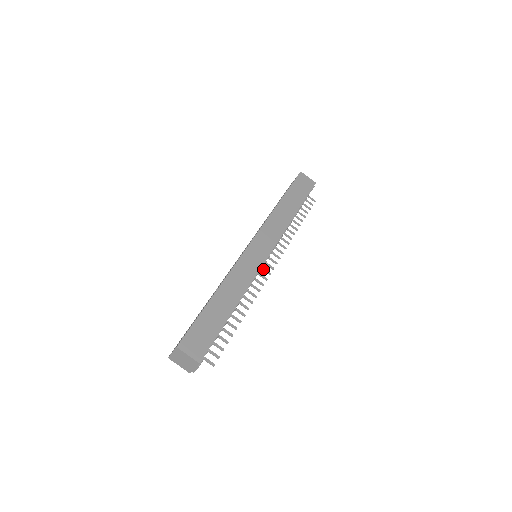
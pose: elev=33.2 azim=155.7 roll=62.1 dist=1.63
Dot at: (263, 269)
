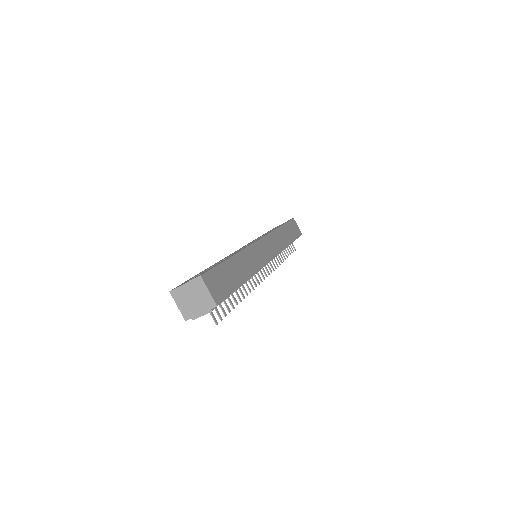
Dot at: (260, 270)
